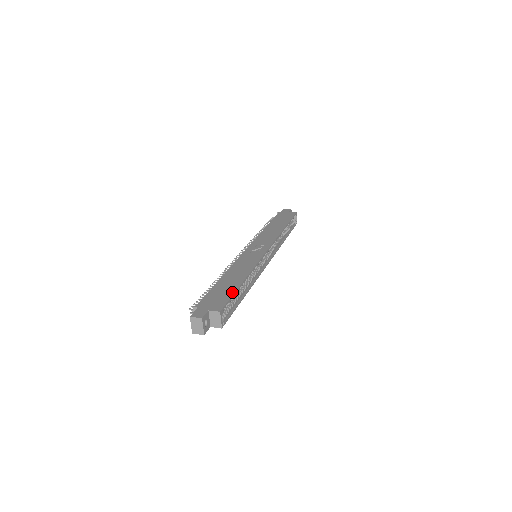
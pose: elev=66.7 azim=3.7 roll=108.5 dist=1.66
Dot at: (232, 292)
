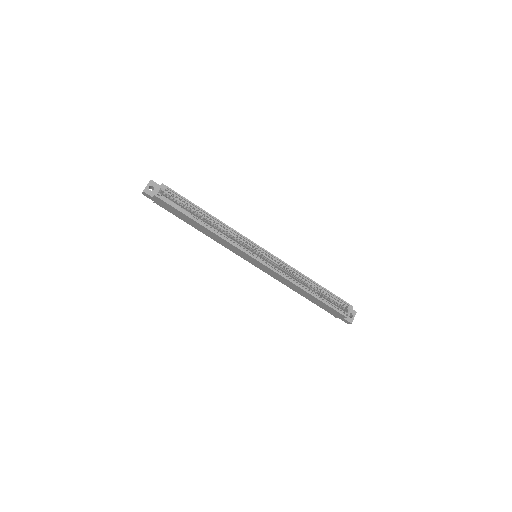
Dot at: (189, 201)
